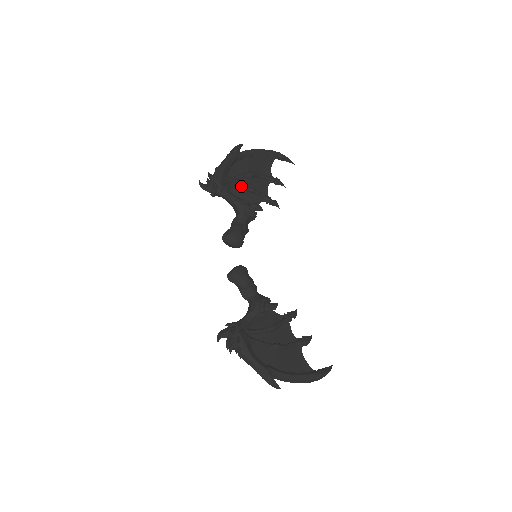
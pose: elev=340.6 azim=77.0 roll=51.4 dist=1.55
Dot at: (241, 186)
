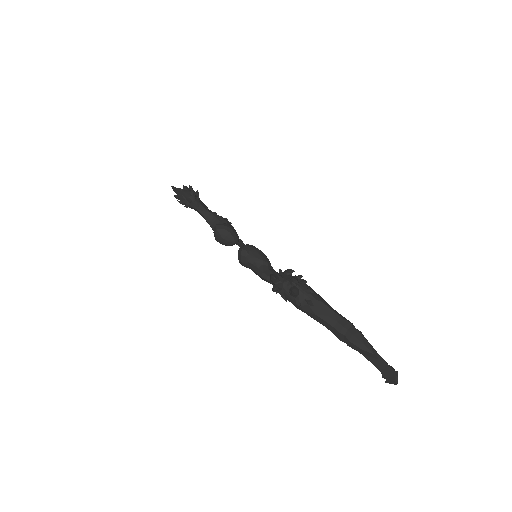
Dot at: (212, 212)
